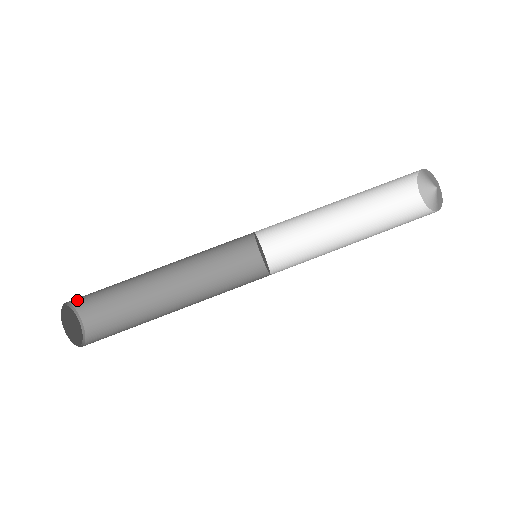
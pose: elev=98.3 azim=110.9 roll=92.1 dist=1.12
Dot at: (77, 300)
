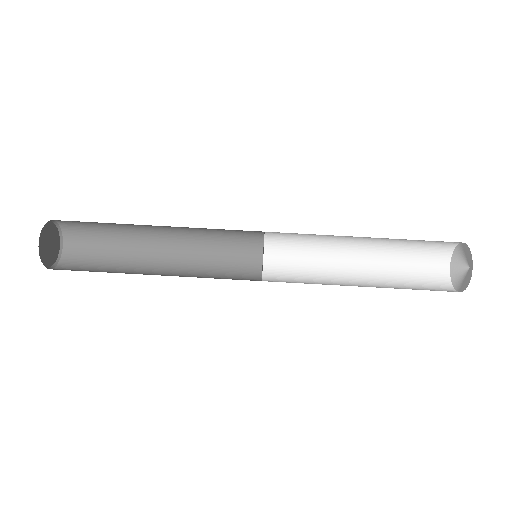
Dot at: occluded
